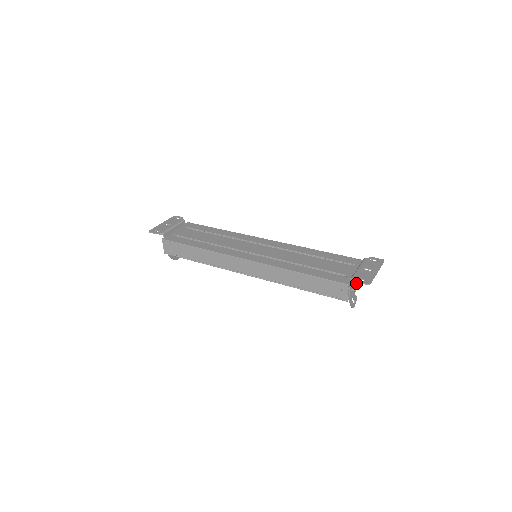
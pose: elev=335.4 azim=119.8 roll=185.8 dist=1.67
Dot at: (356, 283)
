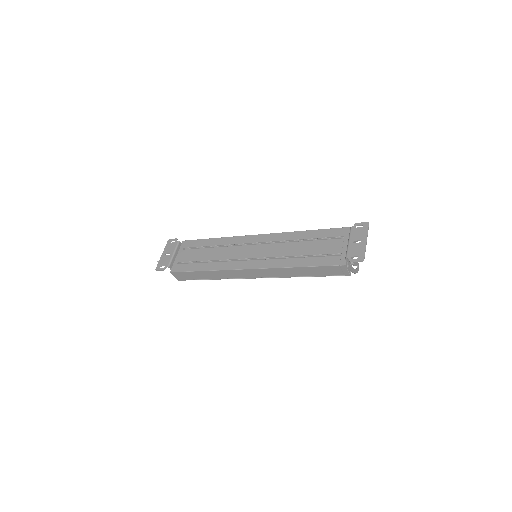
Dot at: occluded
